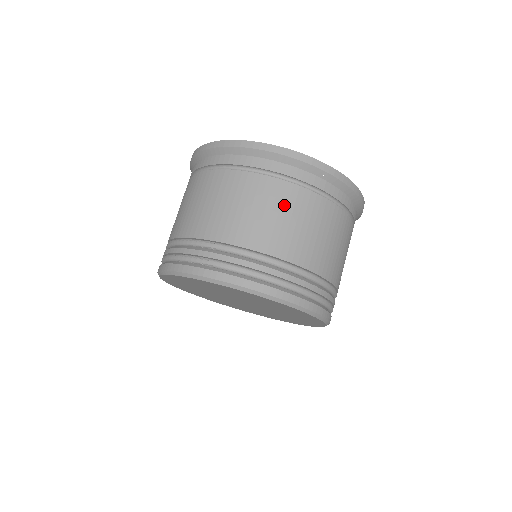
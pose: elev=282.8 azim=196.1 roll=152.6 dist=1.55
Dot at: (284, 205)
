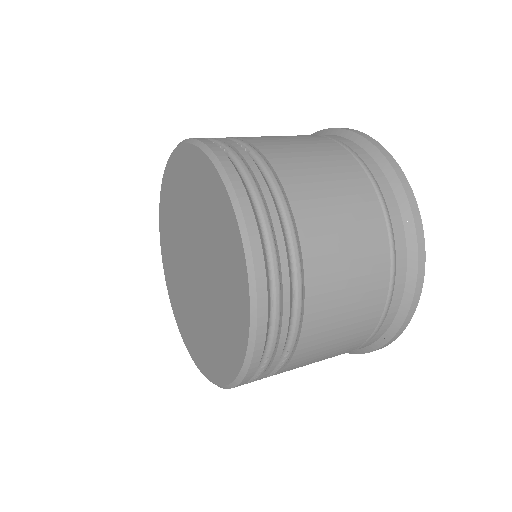
Dot at: (348, 191)
